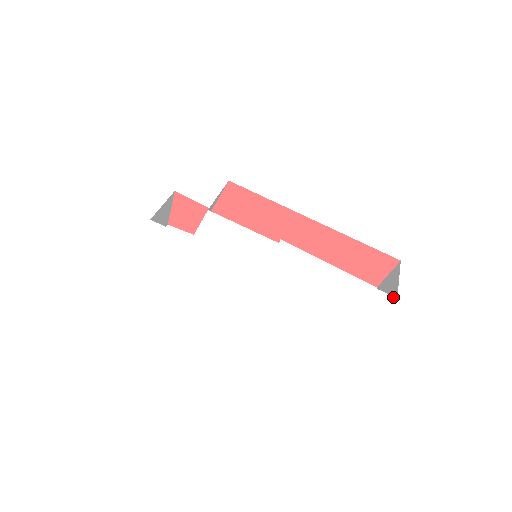
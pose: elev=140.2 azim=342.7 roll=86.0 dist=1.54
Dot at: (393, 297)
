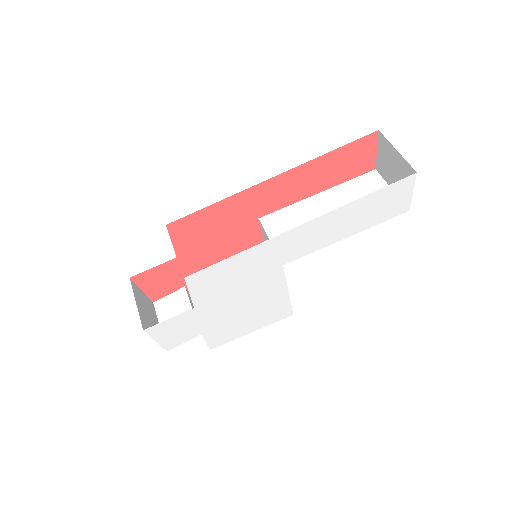
Dot at: (412, 175)
